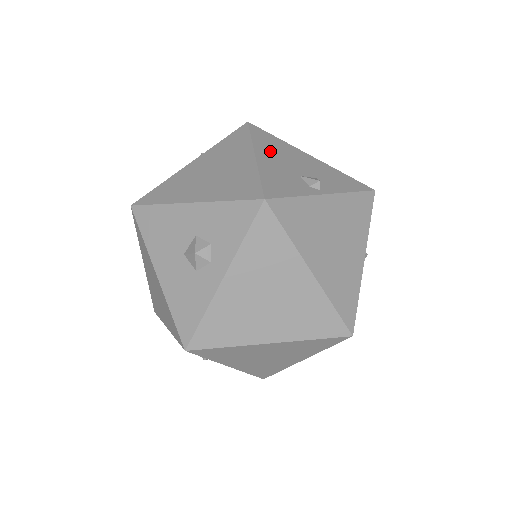
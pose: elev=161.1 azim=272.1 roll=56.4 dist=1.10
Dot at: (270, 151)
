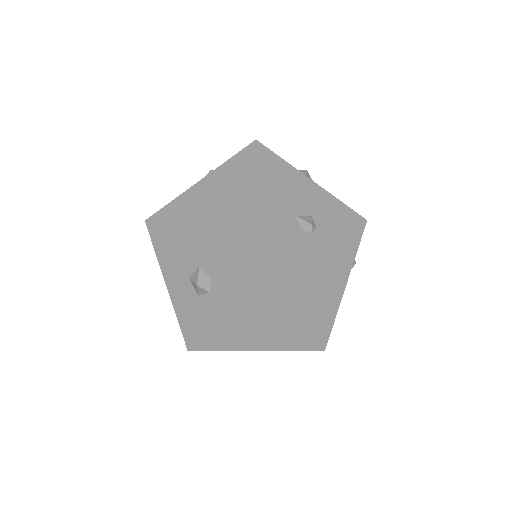
Dot at: (272, 184)
